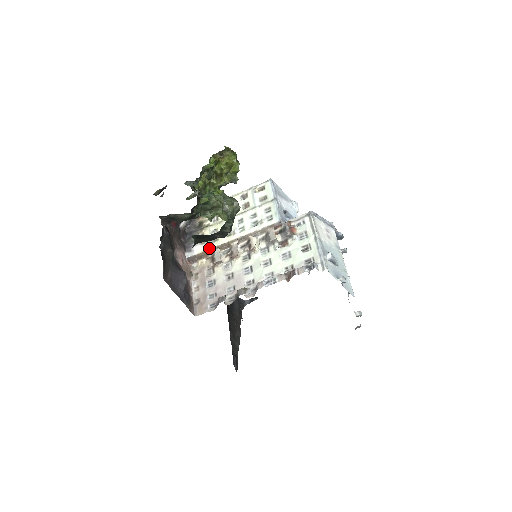
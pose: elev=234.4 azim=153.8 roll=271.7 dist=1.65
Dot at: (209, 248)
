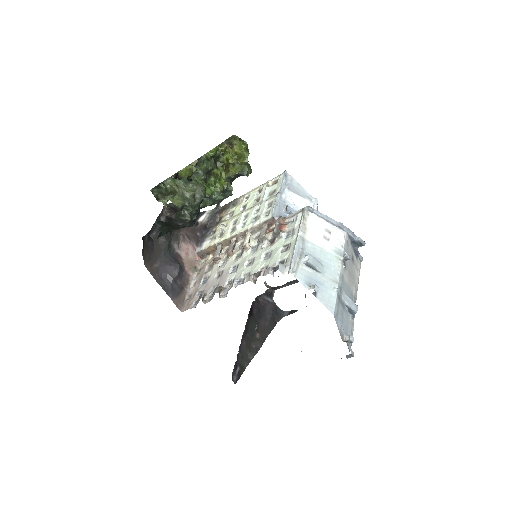
Dot at: (213, 243)
